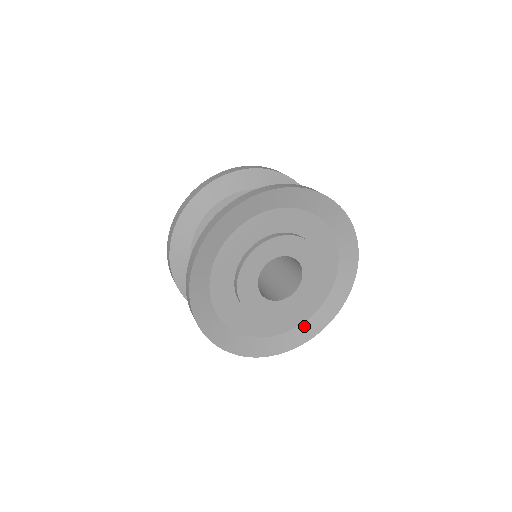
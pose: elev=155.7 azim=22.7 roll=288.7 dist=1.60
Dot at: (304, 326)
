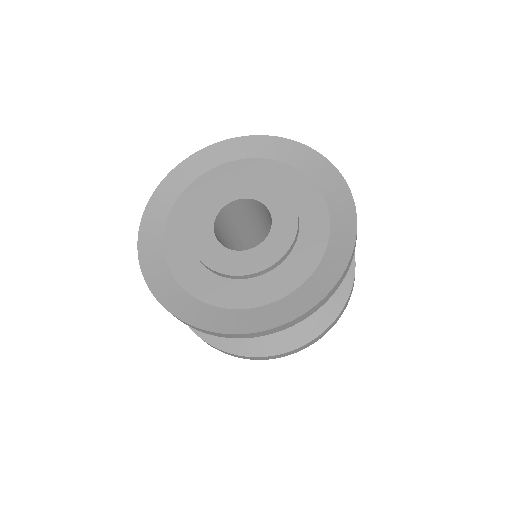
Dot at: (301, 291)
